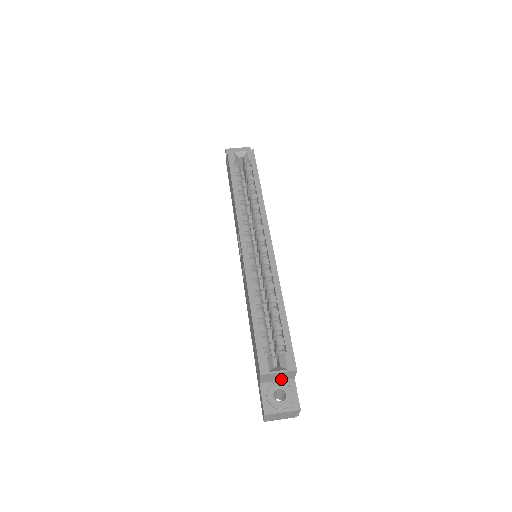
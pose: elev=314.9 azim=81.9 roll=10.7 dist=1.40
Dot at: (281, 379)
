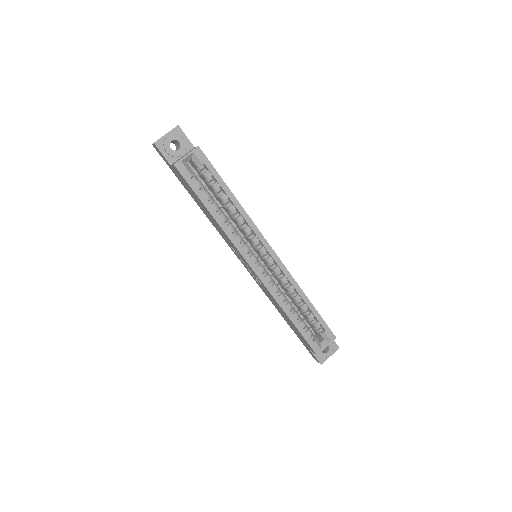
Dot at: occluded
